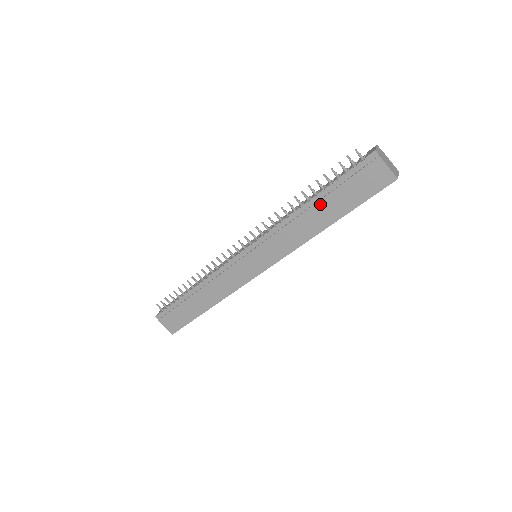
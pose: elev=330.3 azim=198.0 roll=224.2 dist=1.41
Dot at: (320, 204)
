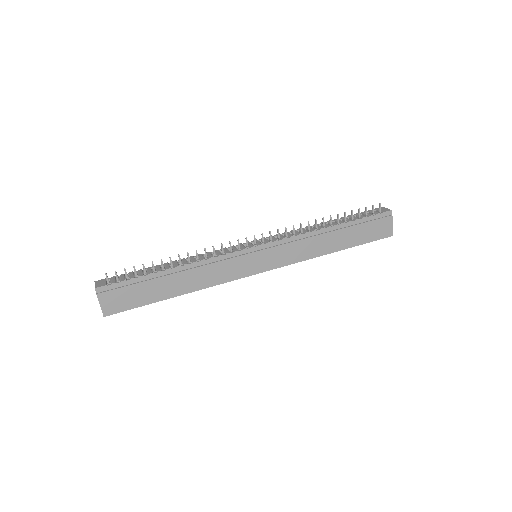
Dot at: (340, 232)
